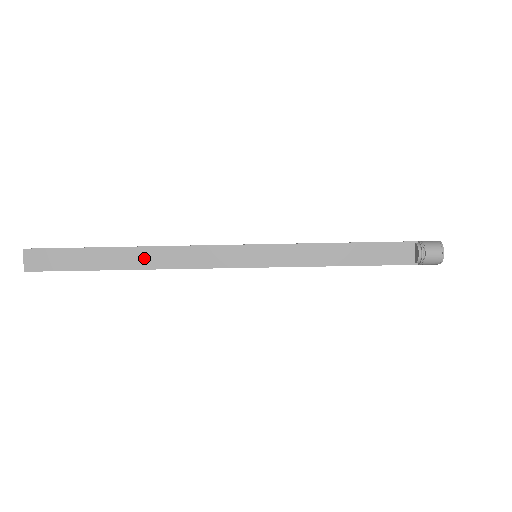
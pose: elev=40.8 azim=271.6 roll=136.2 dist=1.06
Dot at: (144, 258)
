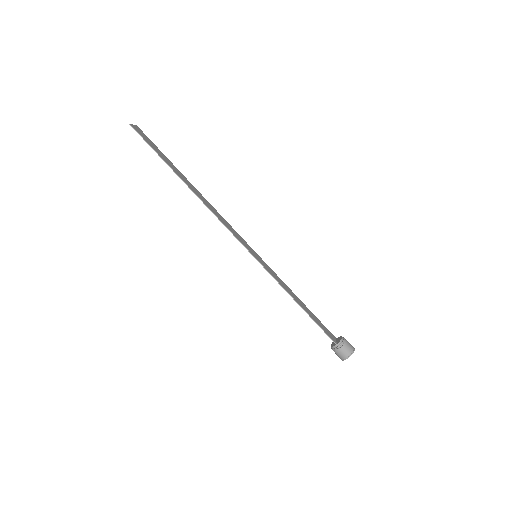
Dot at: (198, 194)
